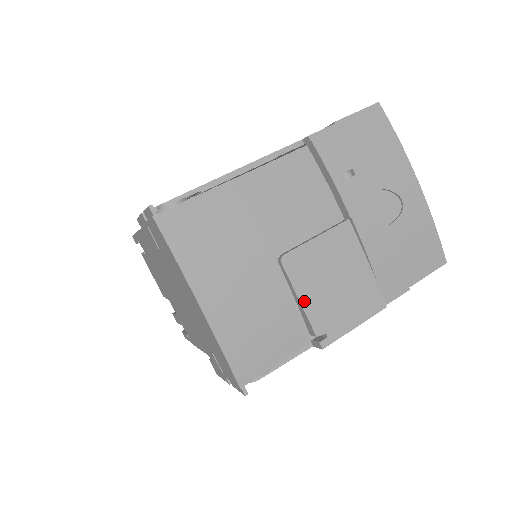
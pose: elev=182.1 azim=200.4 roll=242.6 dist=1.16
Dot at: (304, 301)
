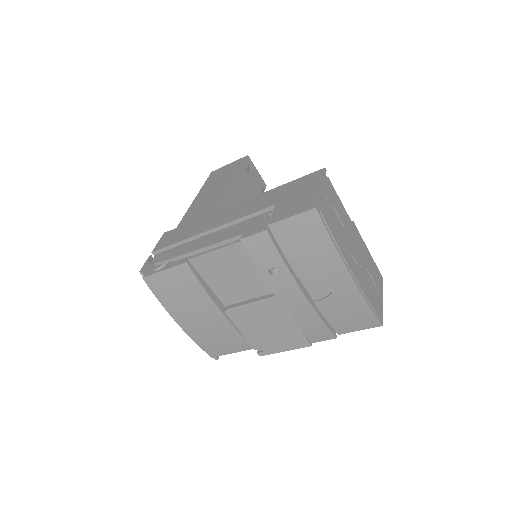
Dot at: (244, 333)
